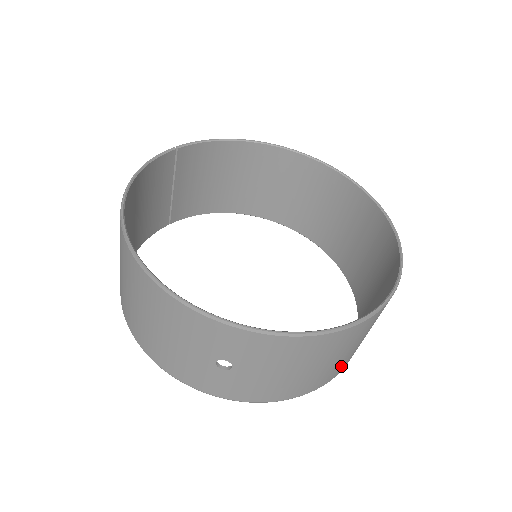
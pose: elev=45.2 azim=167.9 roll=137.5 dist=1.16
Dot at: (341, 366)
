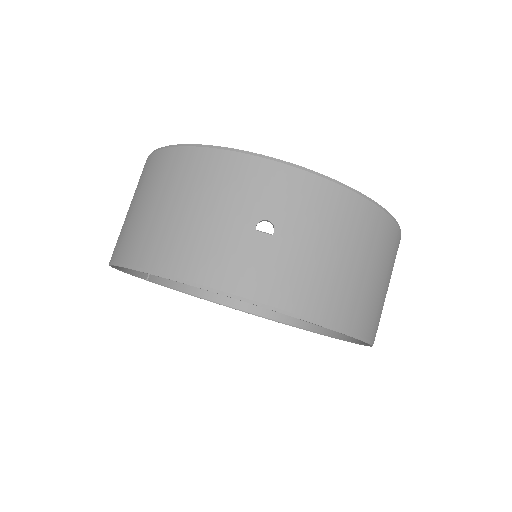
Dot at: (371, 313)
